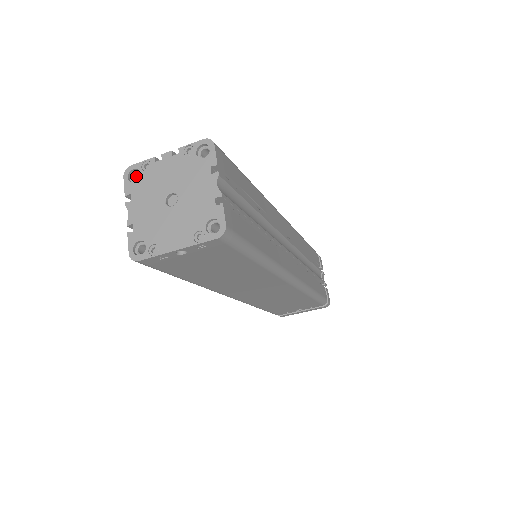
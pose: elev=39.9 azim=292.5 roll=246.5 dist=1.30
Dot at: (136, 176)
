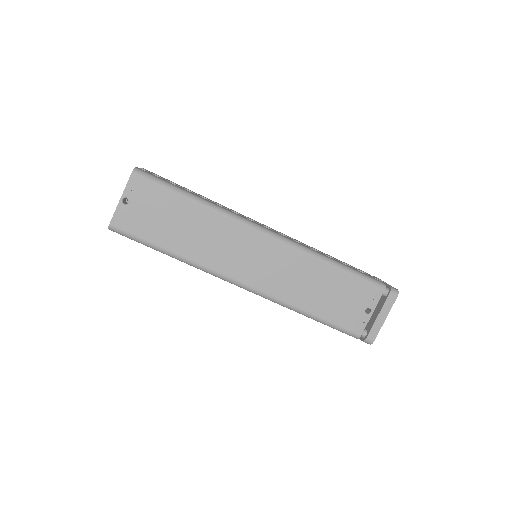
Dot at: occluded
